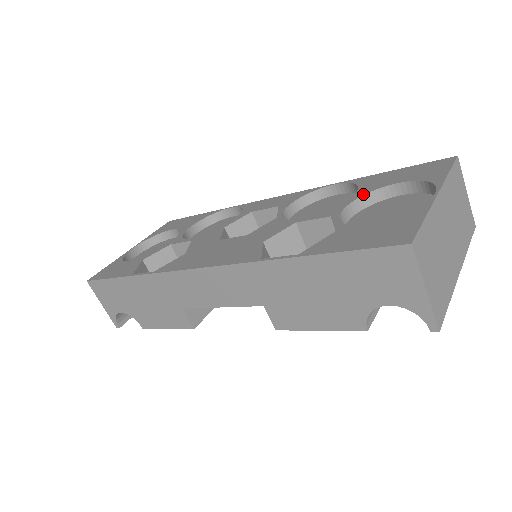
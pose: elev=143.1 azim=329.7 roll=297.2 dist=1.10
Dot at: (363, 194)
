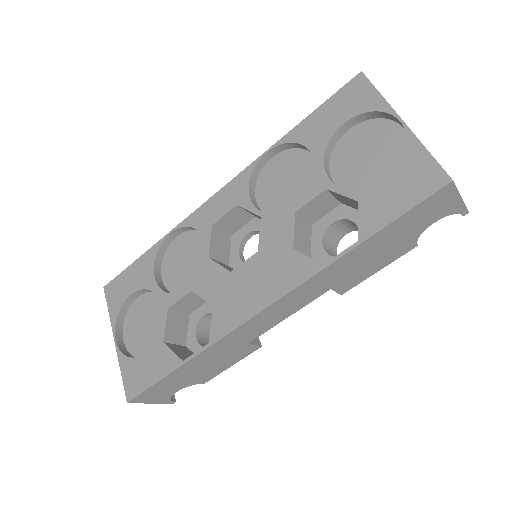
Dot at: (323, 151)
